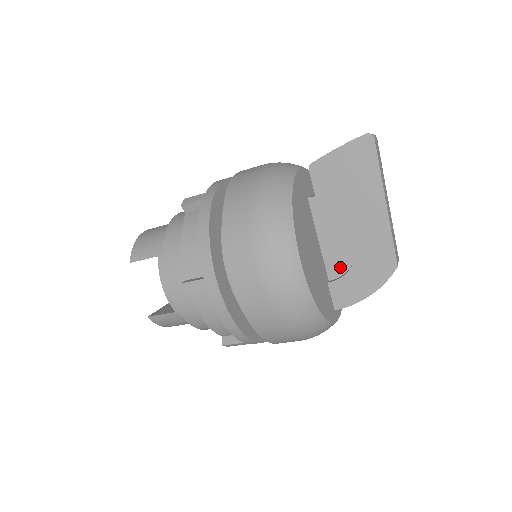
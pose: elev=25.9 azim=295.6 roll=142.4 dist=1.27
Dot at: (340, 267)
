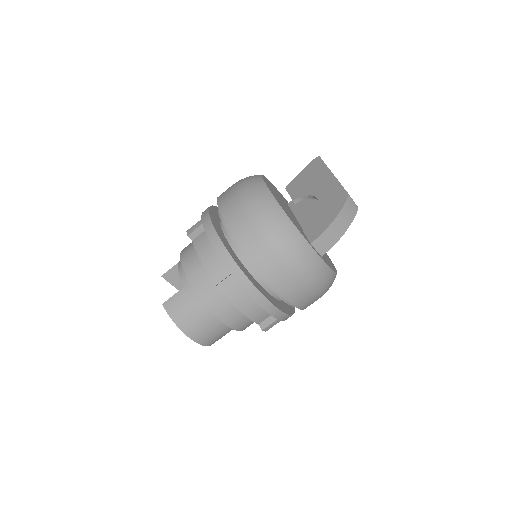
Dot at: occluded
